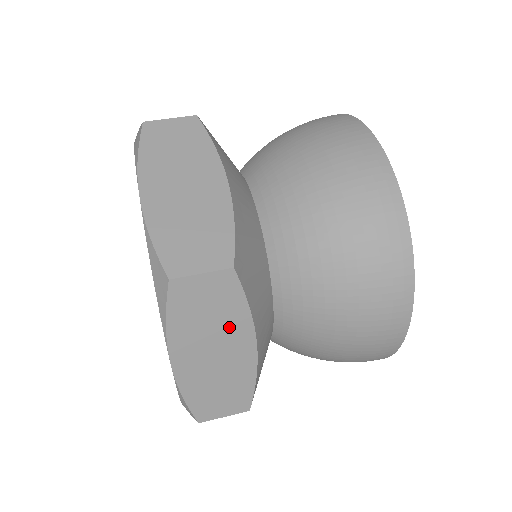
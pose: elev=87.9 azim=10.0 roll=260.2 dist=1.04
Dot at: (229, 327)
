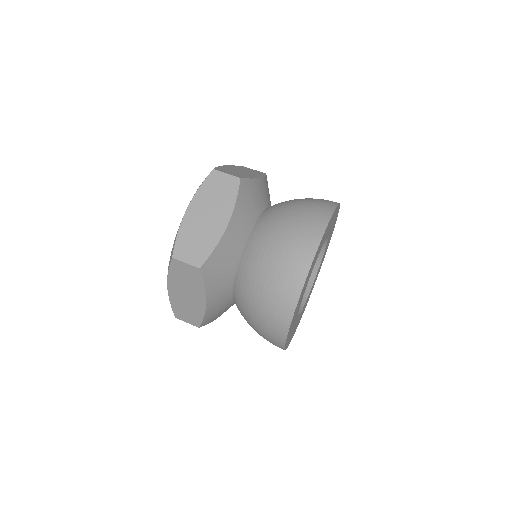
Dot at: (195, 289)
